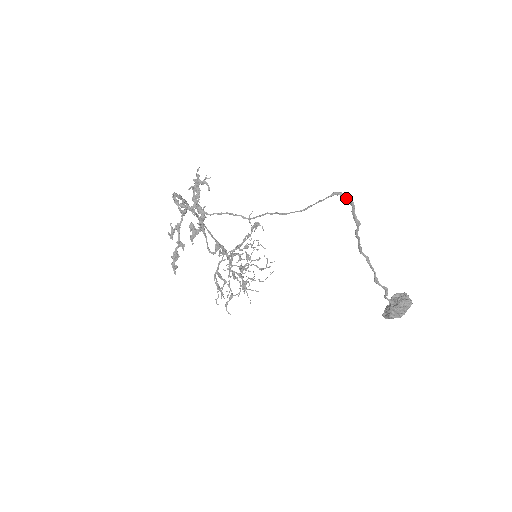
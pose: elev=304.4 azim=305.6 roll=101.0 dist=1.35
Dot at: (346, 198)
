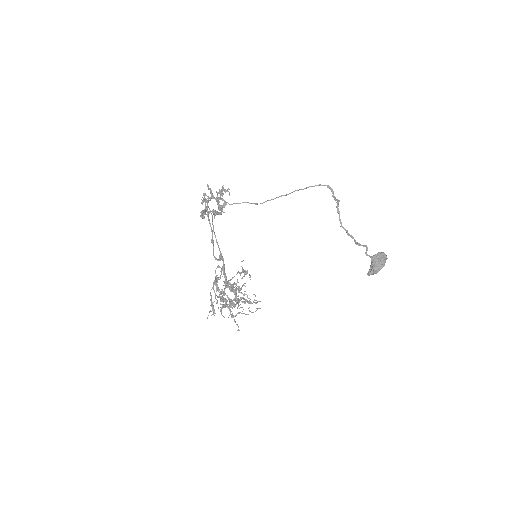
Dot at: (328, 187)
